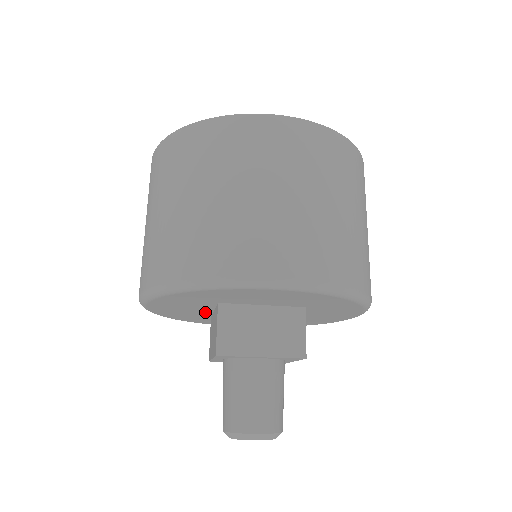
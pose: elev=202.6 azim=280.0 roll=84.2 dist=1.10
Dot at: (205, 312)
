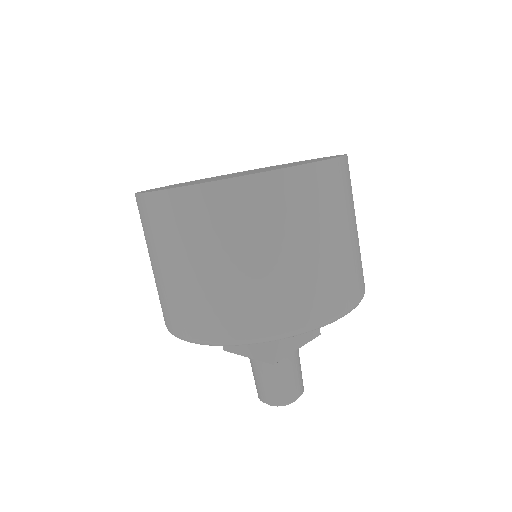
Dot at: occluded
